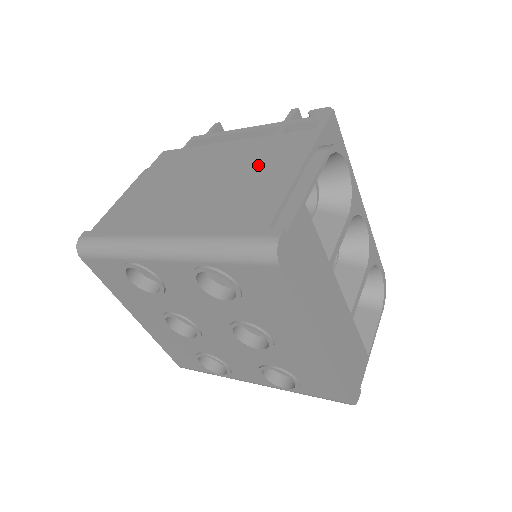
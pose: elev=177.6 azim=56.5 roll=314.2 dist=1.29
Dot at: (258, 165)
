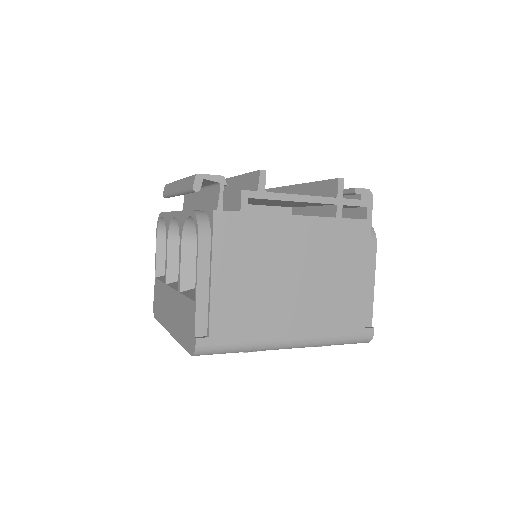
Dot at: (337, 260)
